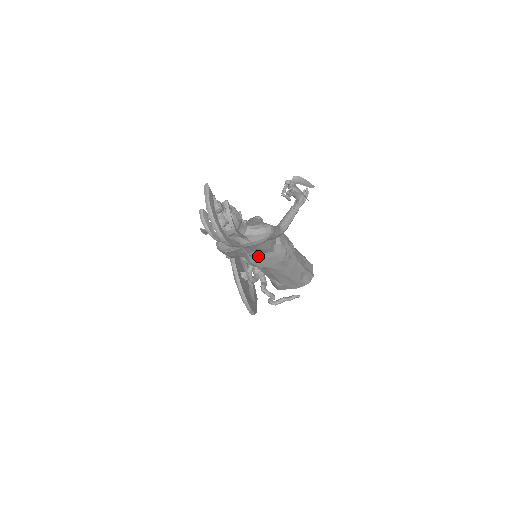
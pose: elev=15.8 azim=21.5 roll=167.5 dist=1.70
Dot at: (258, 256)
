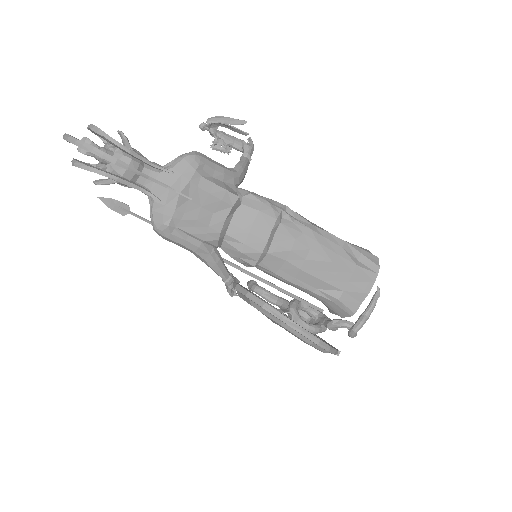
Dot at: (237, 230)
